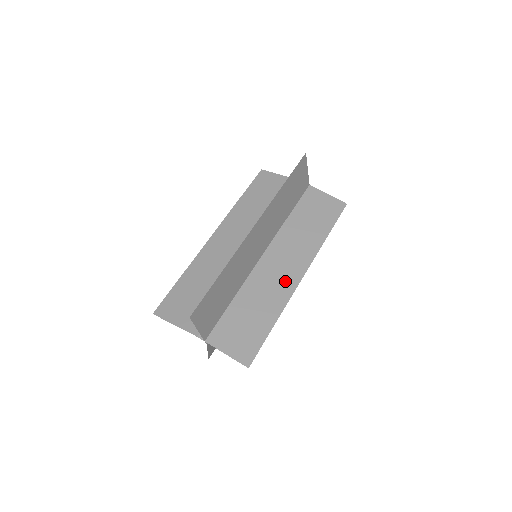
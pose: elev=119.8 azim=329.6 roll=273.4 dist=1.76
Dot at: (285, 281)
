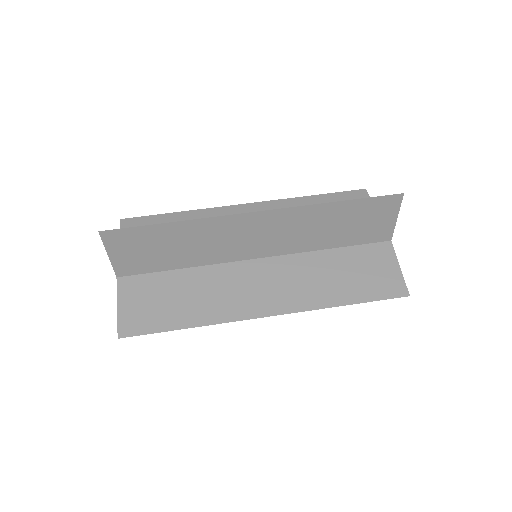
Dot at: (247, 302)
